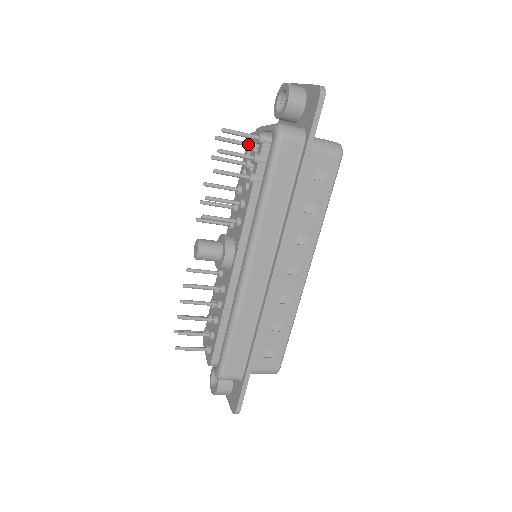
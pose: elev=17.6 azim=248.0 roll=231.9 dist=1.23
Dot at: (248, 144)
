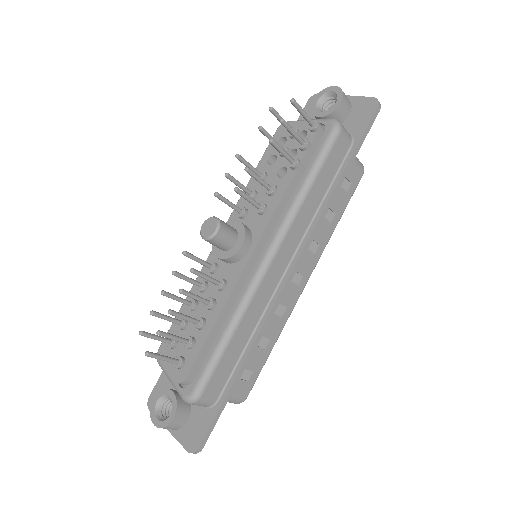
Dot at: occluded
